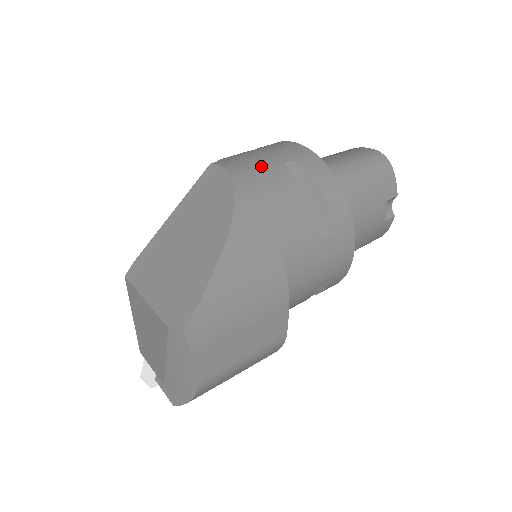
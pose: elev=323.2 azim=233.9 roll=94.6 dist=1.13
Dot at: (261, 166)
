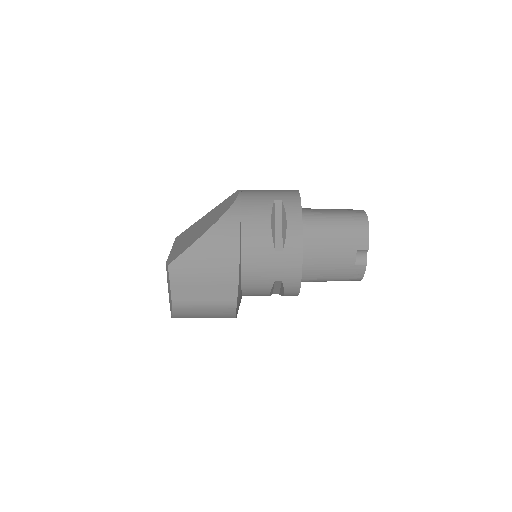
Dot at: (259, 198)
